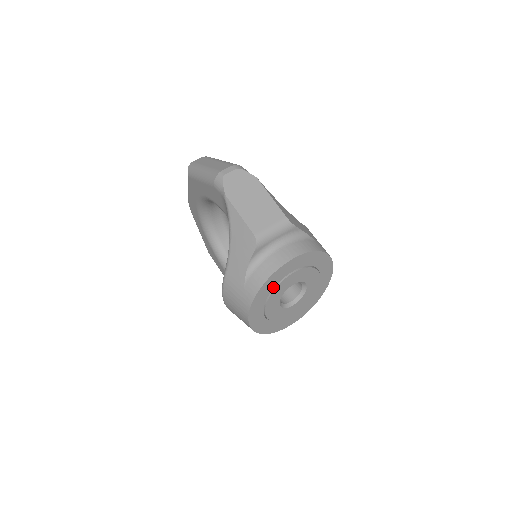
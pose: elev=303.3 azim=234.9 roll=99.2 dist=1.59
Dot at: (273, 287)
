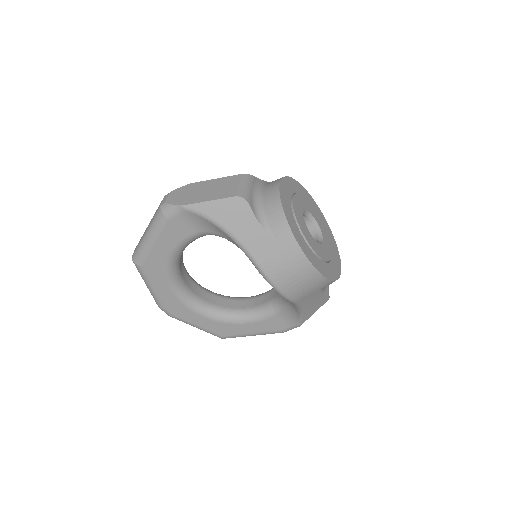
Dot at: (294, 220)
